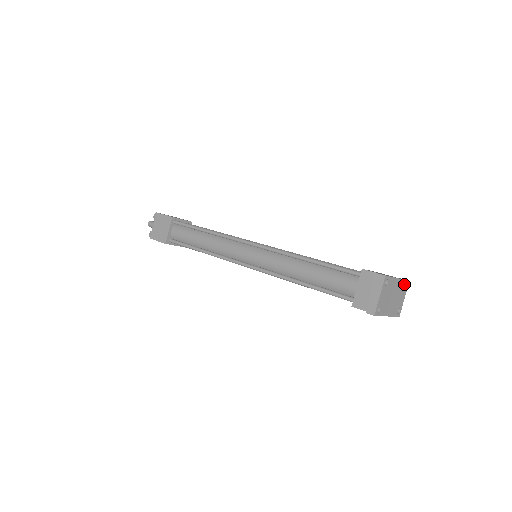
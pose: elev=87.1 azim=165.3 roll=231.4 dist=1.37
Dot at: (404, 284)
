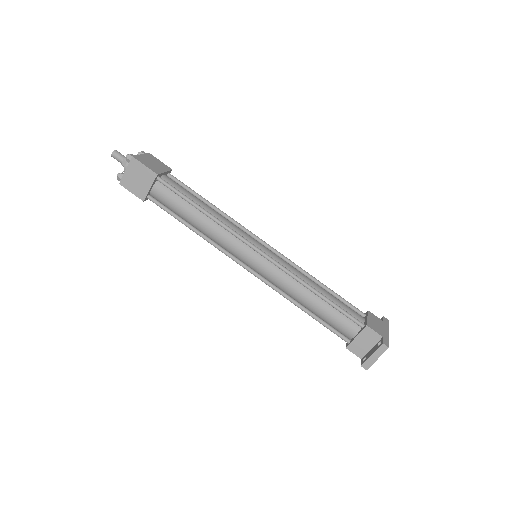
Dot at: occluded
